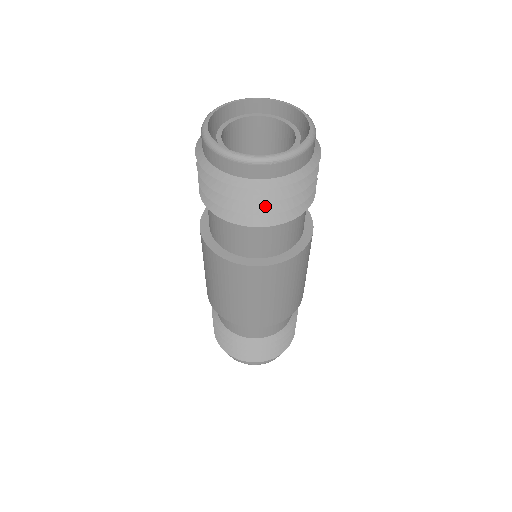
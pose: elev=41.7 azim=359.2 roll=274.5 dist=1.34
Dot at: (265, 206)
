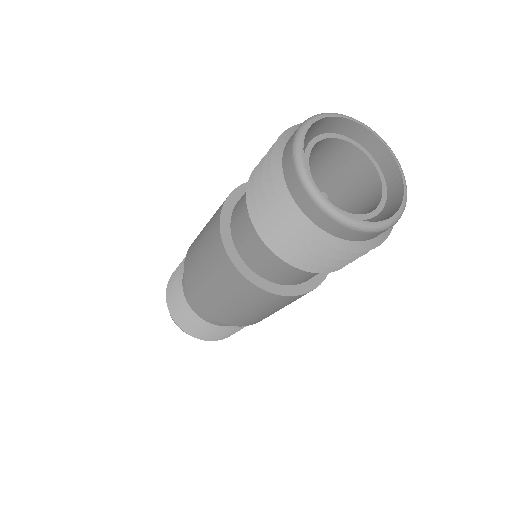
Dot at: (314, 253)
